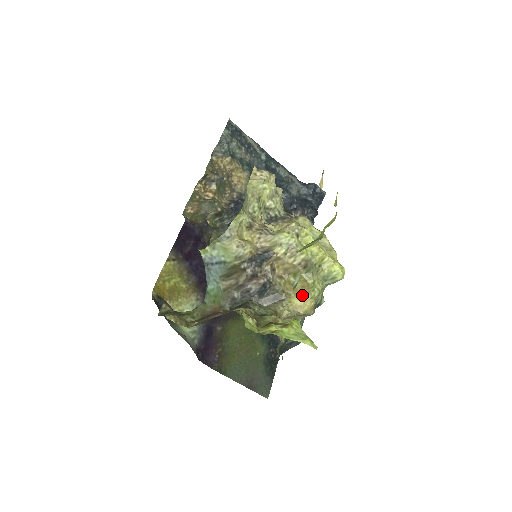
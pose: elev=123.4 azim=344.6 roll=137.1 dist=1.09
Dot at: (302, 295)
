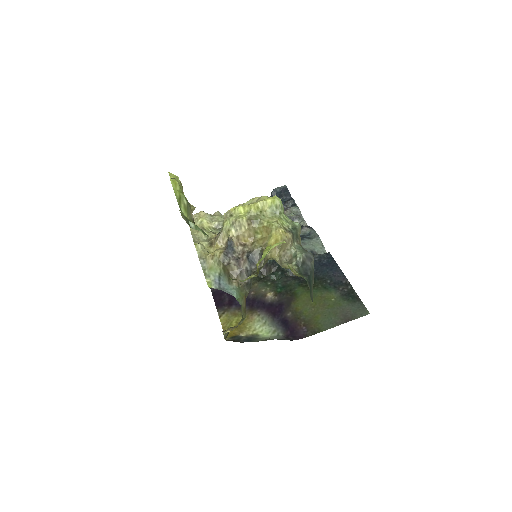
Dot at: (271, 235)
